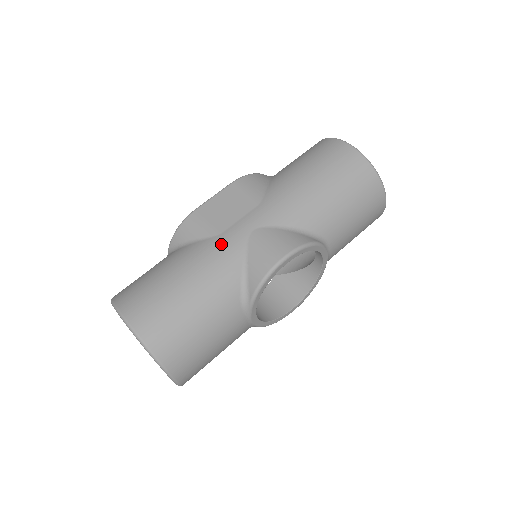
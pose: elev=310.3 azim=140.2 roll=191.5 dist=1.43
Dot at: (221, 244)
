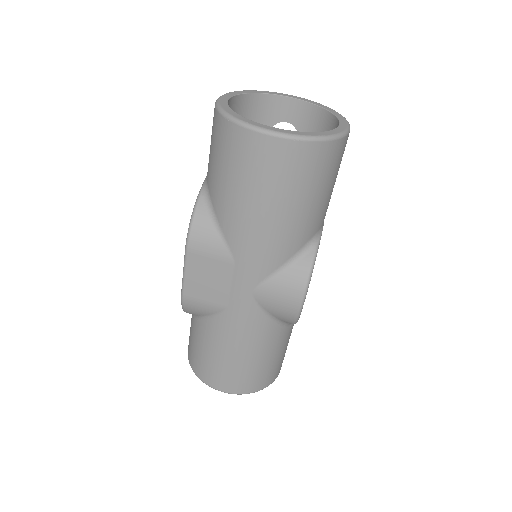
Dot at: (237, 317)
